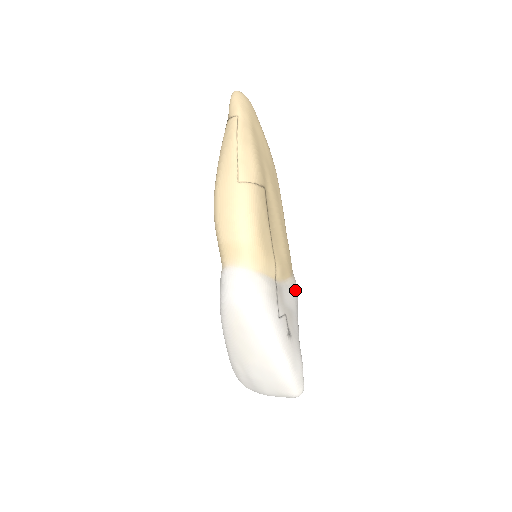
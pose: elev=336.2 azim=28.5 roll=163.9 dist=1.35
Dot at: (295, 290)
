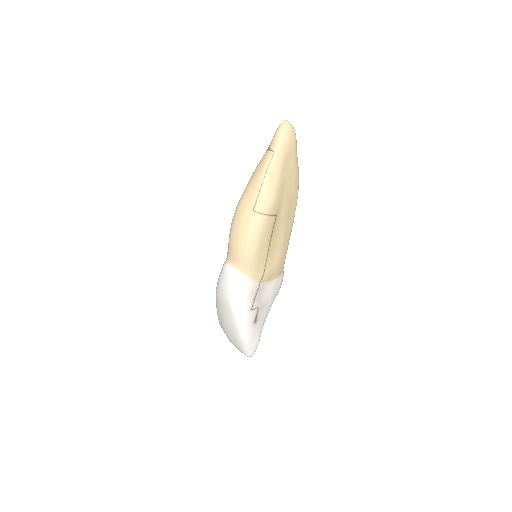
Dot at: (277, 287)
